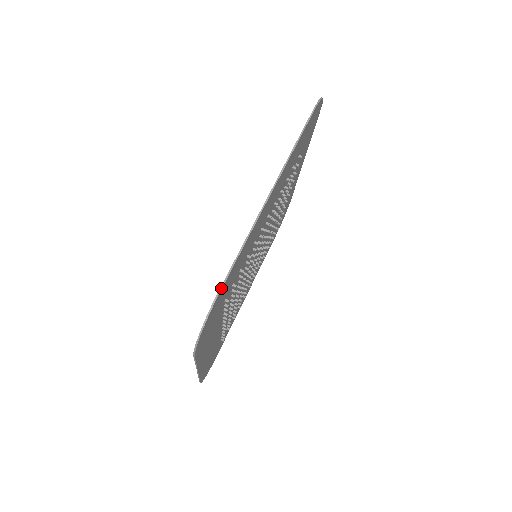
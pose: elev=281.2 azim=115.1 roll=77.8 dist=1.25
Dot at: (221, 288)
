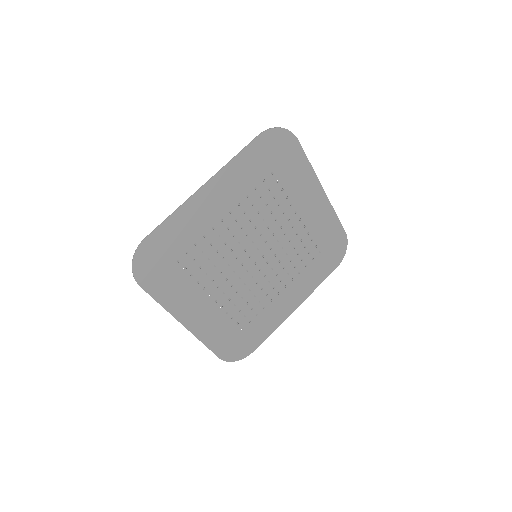
Dot at: (146, 237)
